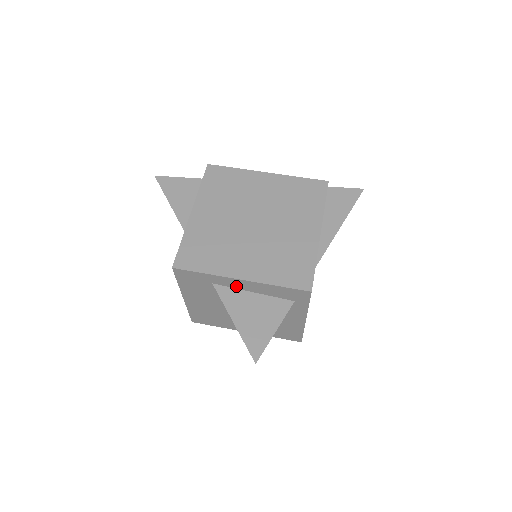
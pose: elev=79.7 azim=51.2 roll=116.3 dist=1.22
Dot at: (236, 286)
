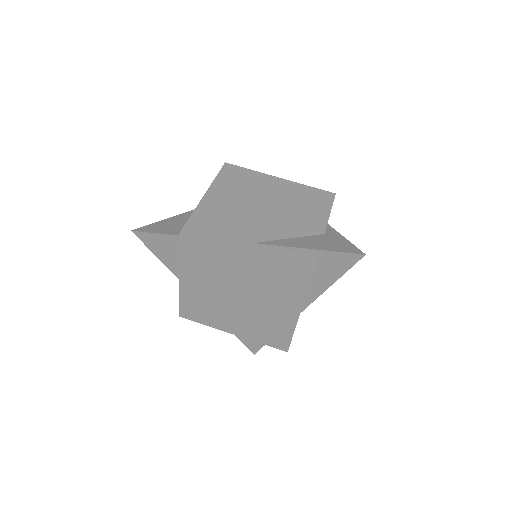
Dot at: occluded
